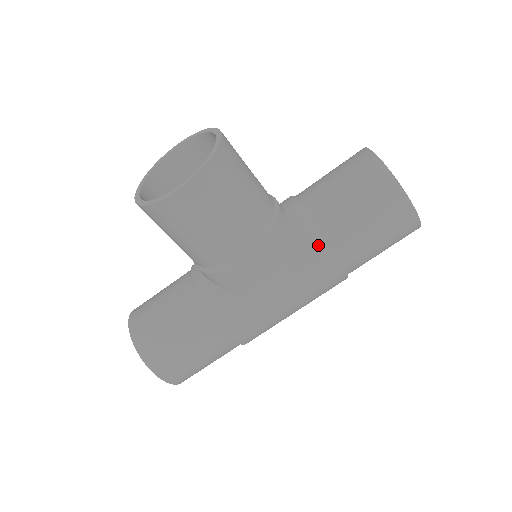
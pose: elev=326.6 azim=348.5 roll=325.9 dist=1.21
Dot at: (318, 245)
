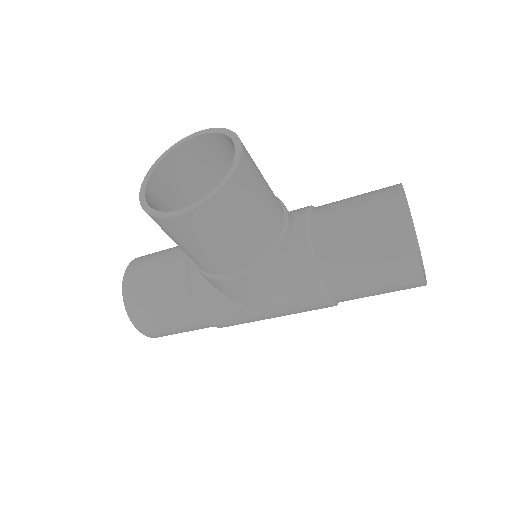
Dot at: (313, 280)
